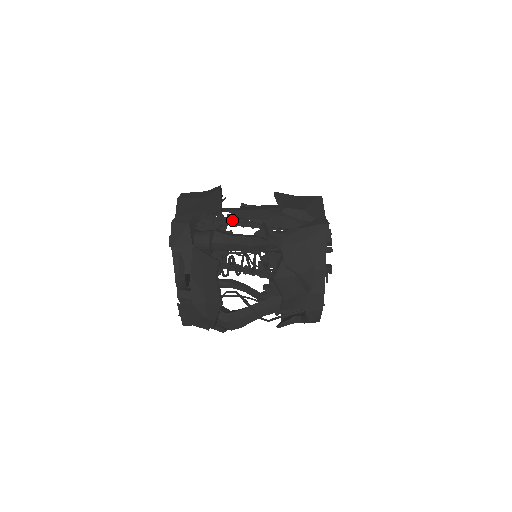
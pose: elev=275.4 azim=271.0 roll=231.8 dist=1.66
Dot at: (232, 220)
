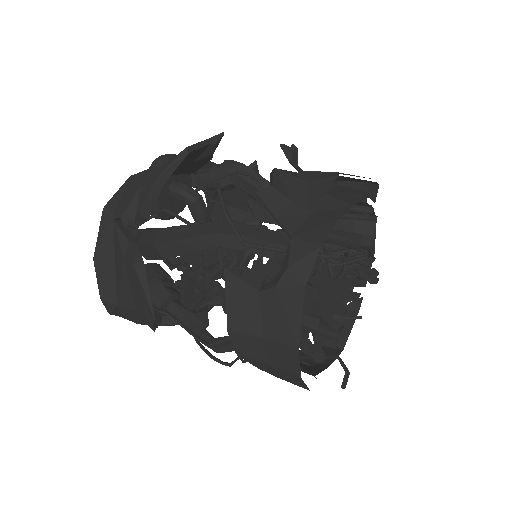
Dot at: occluded
